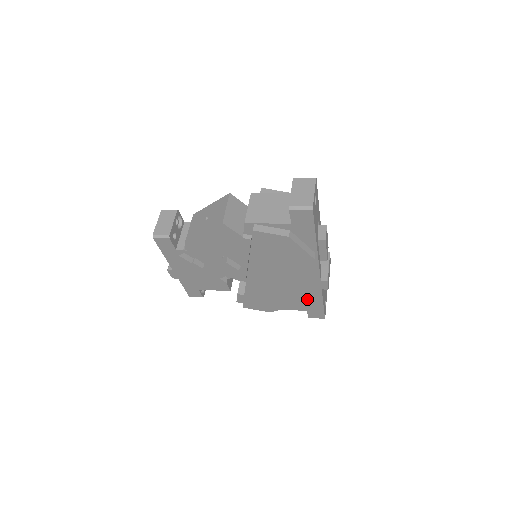
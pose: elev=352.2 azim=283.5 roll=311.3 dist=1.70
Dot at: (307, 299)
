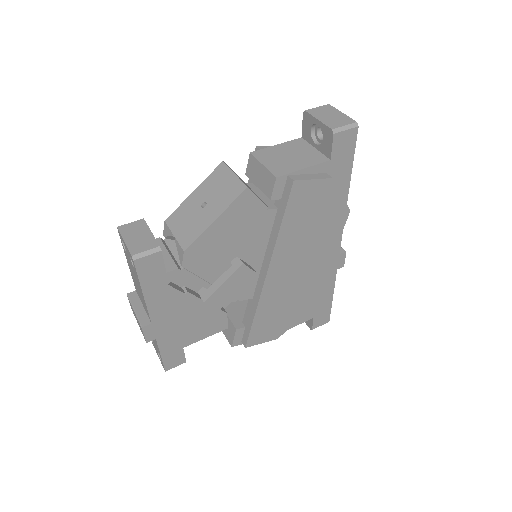
Dot at: (318, 296)
